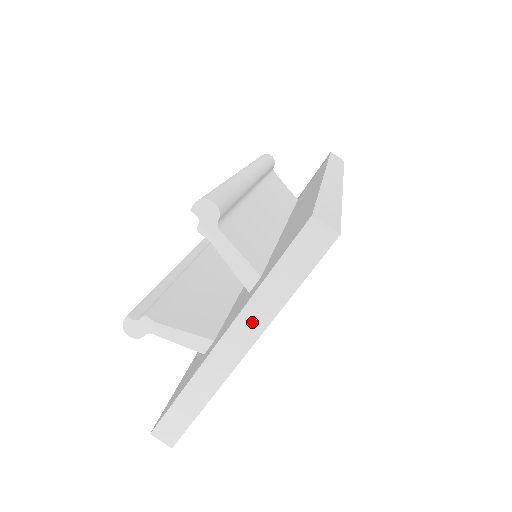
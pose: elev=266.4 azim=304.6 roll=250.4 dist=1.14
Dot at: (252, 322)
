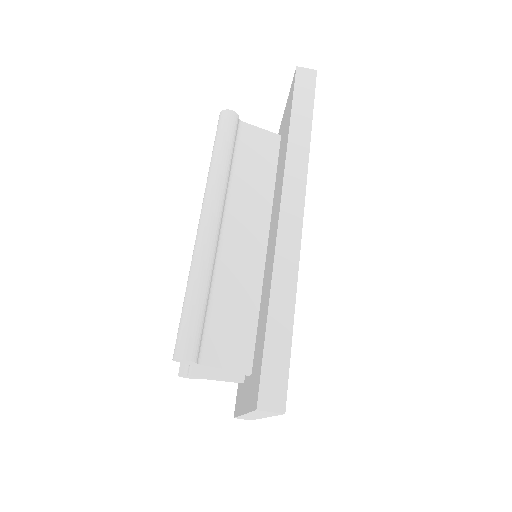
Dot at: occluded
